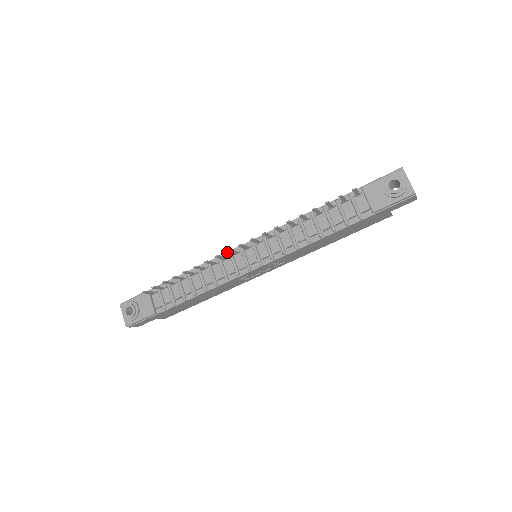
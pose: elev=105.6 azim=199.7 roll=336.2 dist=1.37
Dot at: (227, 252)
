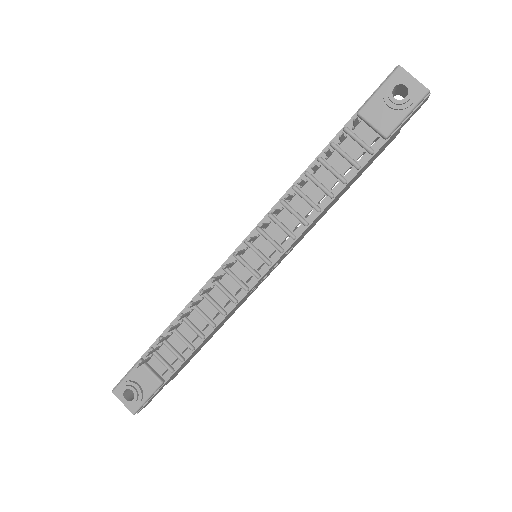
Dot at: (219, 268)
